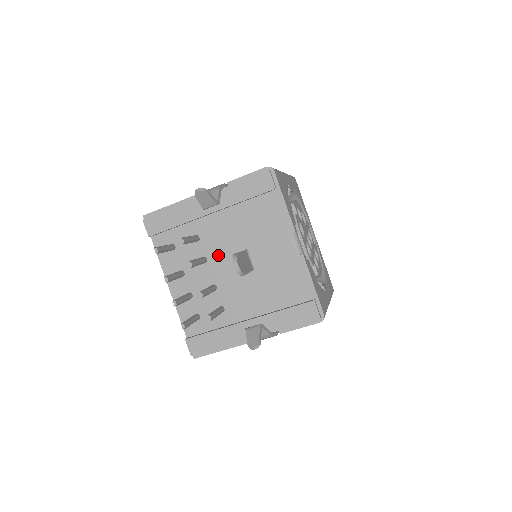
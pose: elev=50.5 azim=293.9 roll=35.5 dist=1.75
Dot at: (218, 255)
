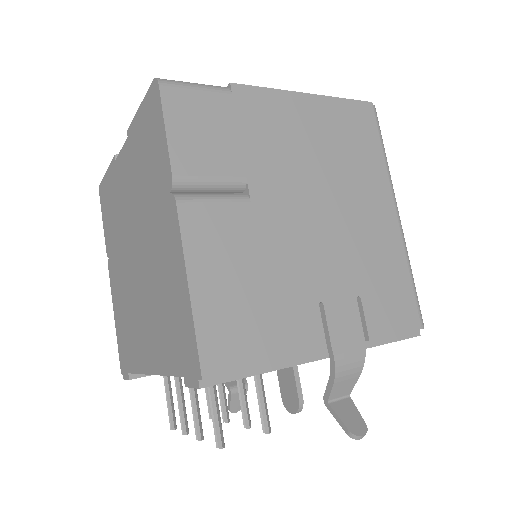
Dot at: occluded
